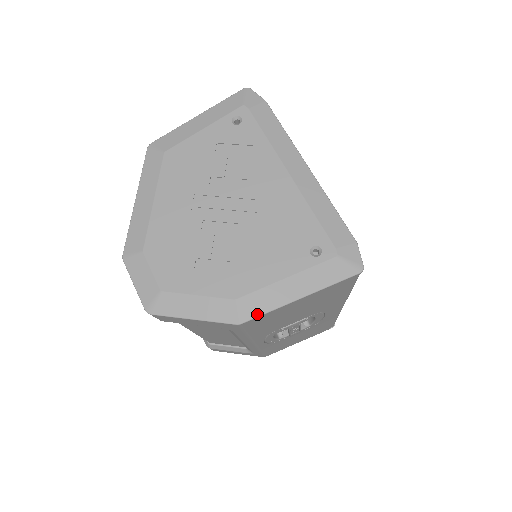
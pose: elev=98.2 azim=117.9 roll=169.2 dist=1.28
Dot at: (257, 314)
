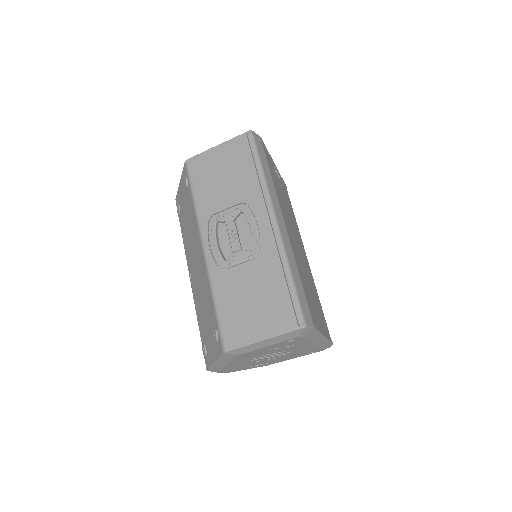
Dot at: occluded
